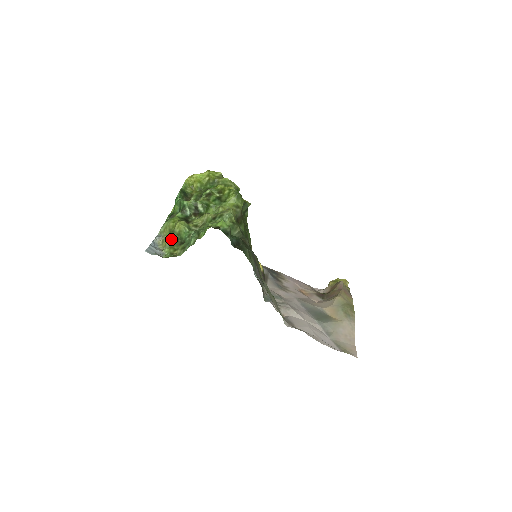
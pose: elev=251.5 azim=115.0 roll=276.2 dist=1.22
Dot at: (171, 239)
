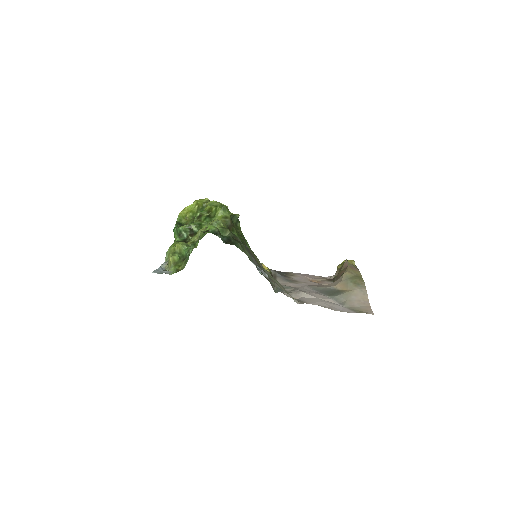
Dot at: (174, 259)
